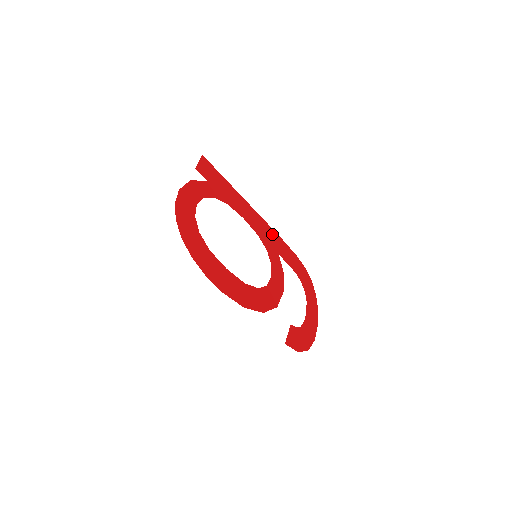
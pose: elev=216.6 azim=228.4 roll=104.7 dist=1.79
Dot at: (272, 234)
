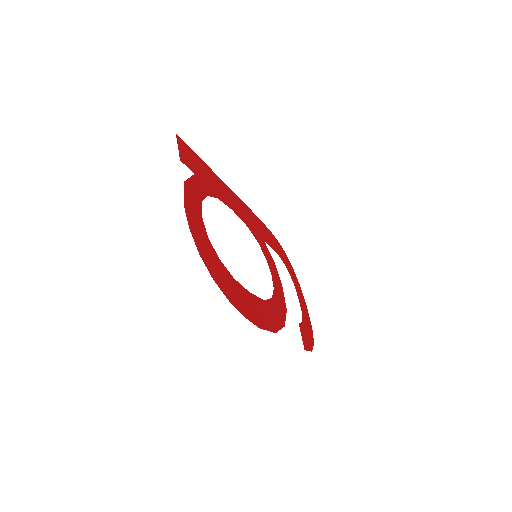
Dot at: (252, 216)
